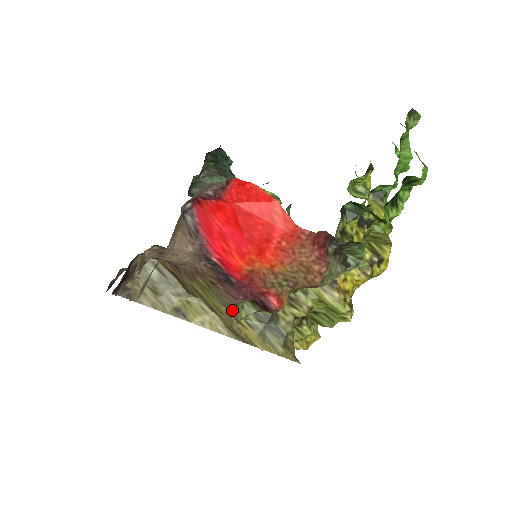
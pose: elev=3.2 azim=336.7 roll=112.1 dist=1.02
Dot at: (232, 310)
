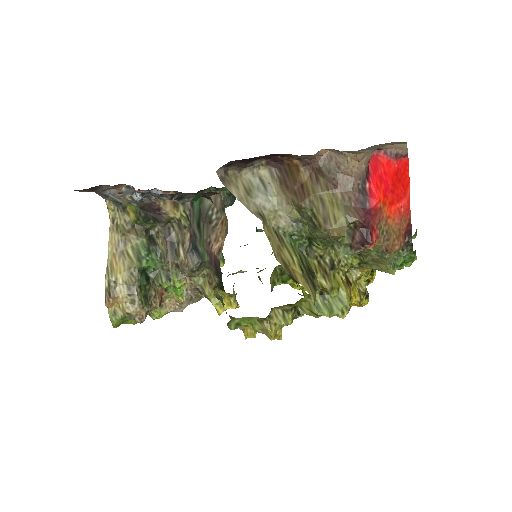
Dot at: (347, 225)
